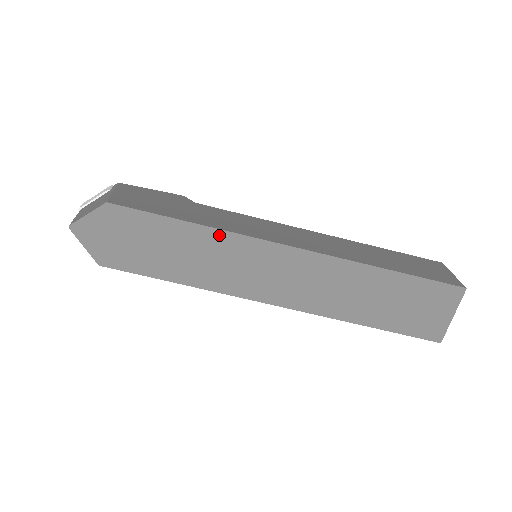
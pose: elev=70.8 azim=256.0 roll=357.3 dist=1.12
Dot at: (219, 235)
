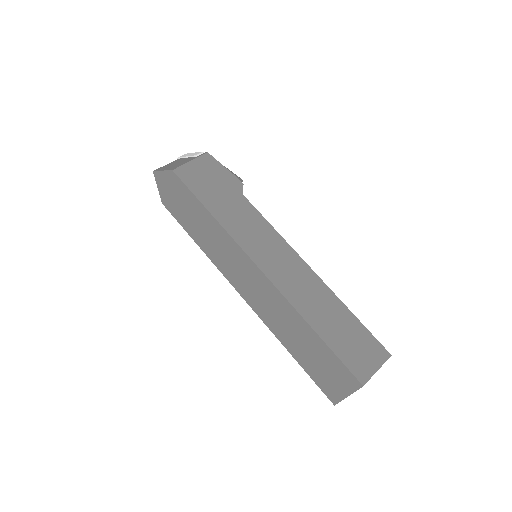
Dot at: (222, 231)
